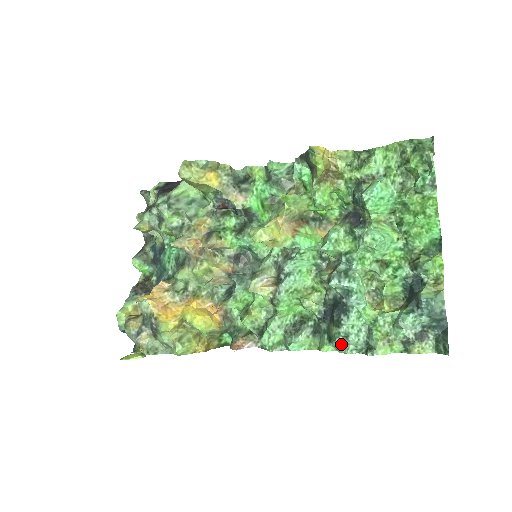
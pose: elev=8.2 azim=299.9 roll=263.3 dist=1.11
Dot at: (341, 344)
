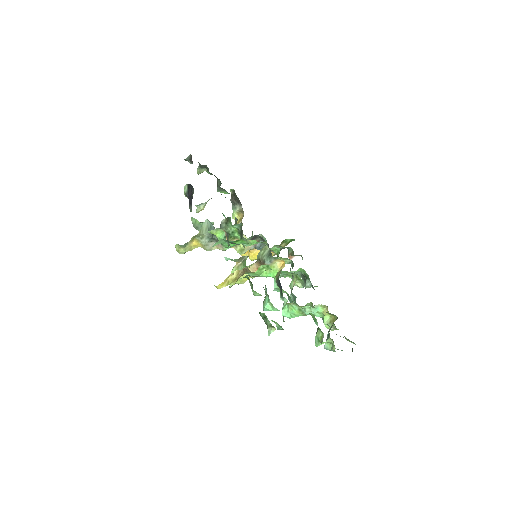
Dot at: occluded
